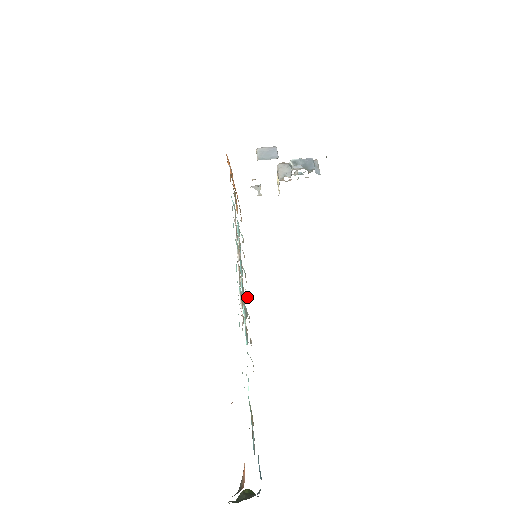
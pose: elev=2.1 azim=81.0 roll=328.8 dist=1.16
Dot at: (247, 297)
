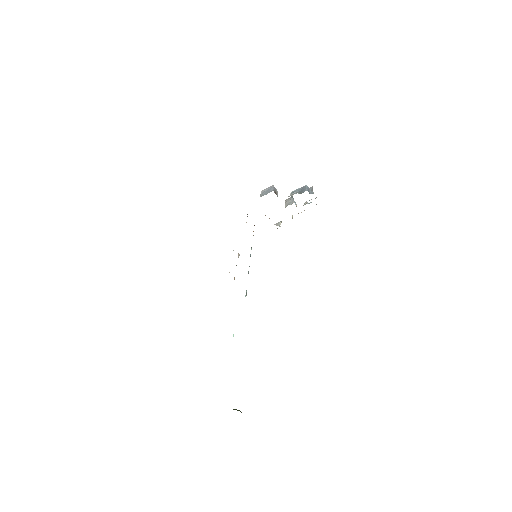
Dot at: occluded
